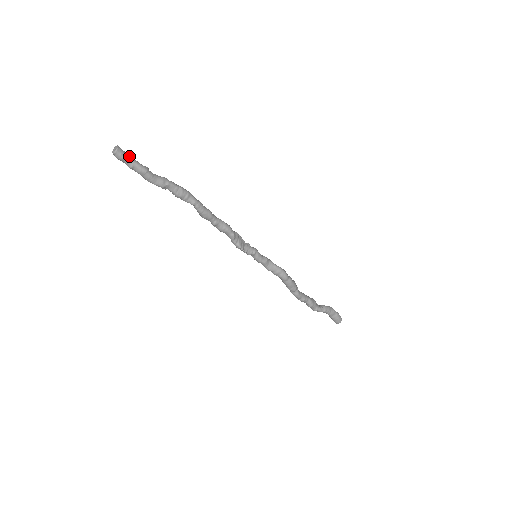
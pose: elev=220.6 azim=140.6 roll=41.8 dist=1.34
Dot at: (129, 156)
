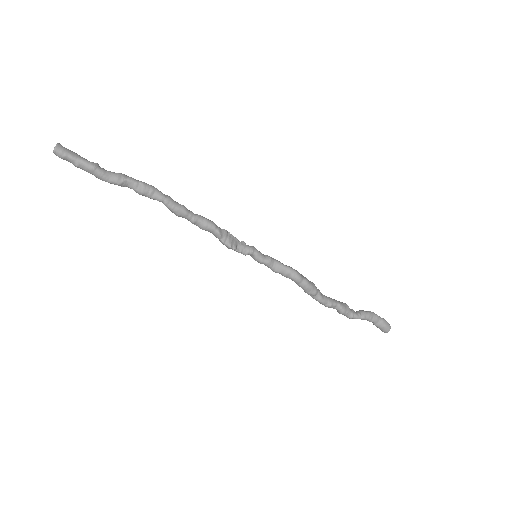
Dot at: (73, 153)
